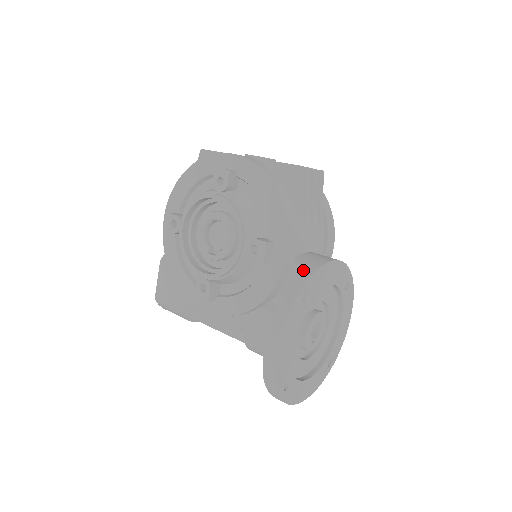
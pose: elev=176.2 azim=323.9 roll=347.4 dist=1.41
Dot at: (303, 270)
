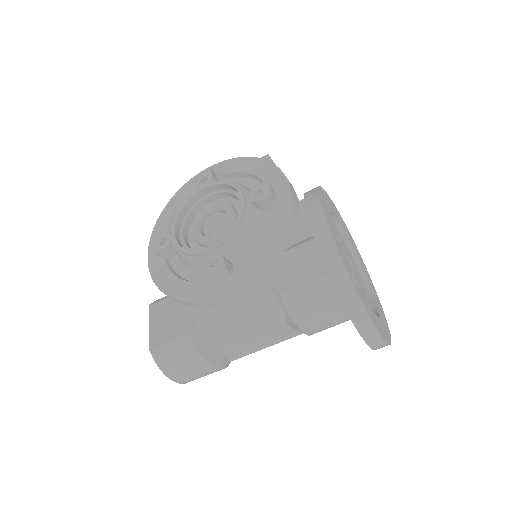
Dot at: occluded
